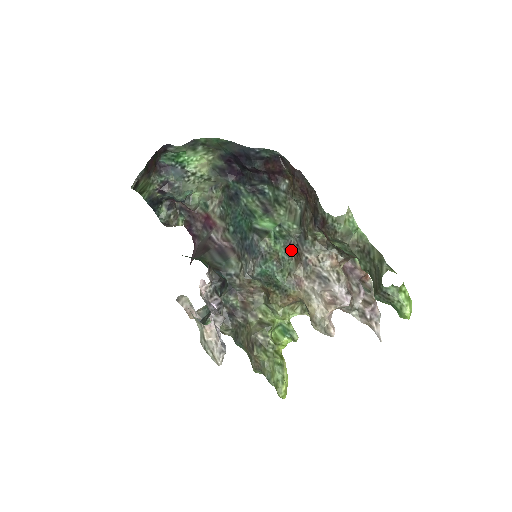
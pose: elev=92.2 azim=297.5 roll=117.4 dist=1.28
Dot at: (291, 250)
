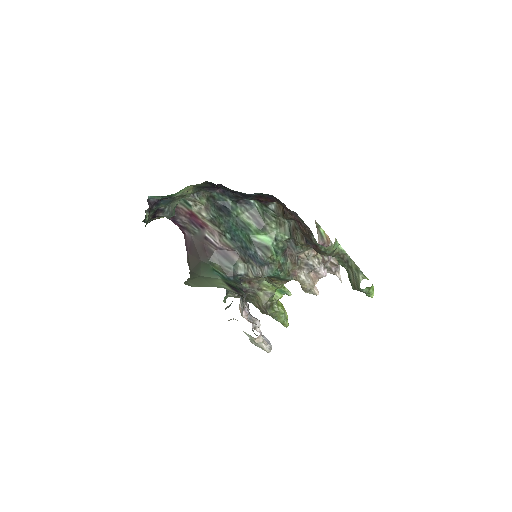
Dot at: (286, 254)
